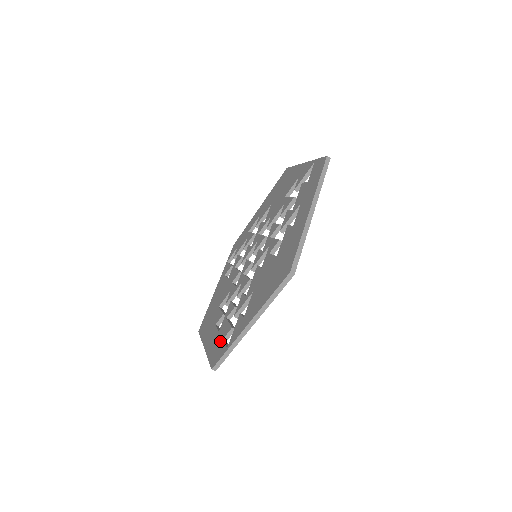
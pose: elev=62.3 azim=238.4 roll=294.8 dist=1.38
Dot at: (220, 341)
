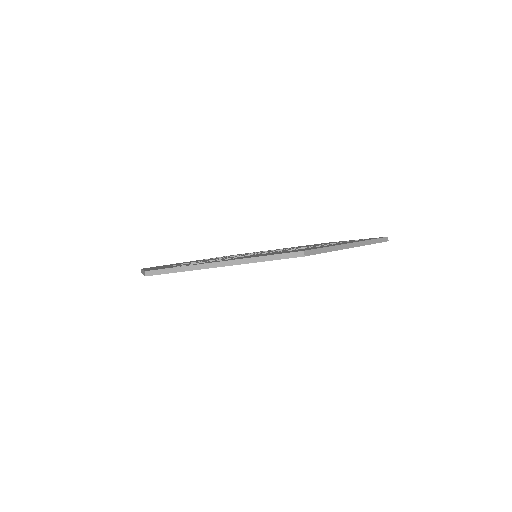
Dot at: occluded
